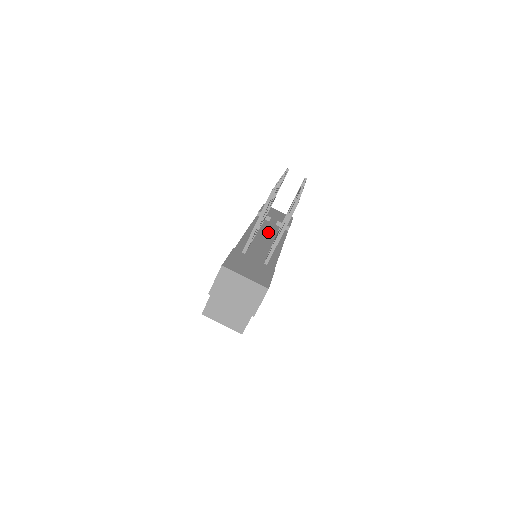
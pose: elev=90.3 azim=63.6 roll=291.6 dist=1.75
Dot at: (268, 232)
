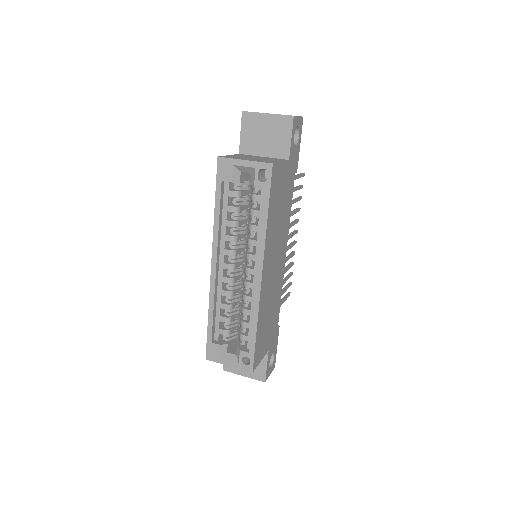
Dot at: occluded
